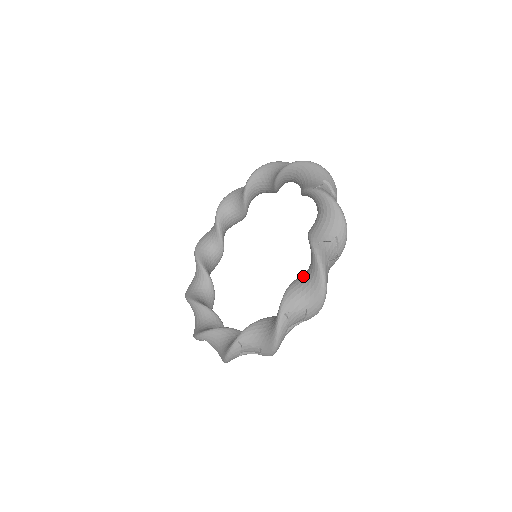
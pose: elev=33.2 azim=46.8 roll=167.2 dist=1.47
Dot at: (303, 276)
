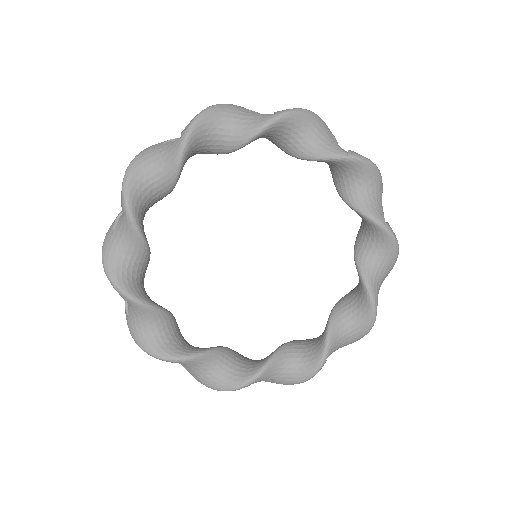
Dot at: (371, 260)
